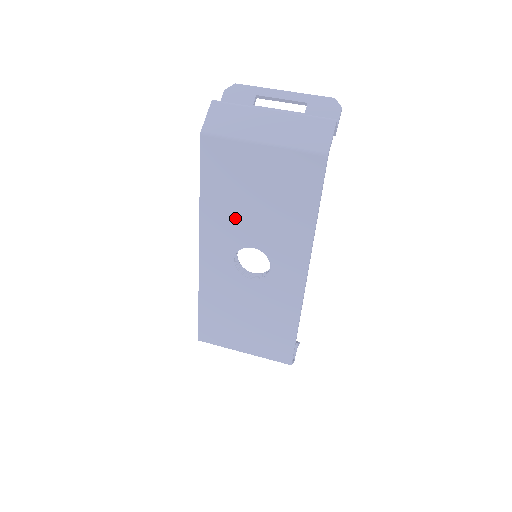
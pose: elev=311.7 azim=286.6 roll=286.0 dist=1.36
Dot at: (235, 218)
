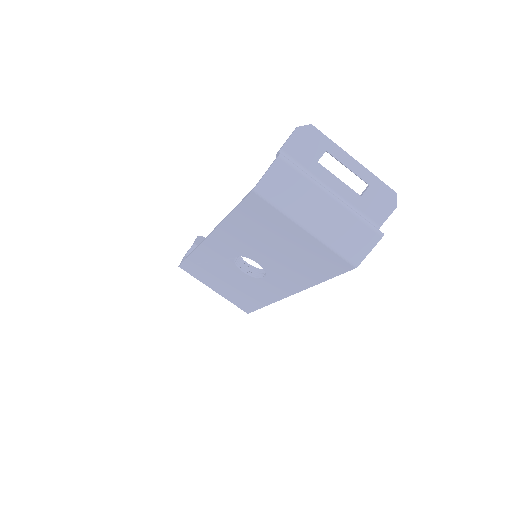
Dot at: (252, 243)
